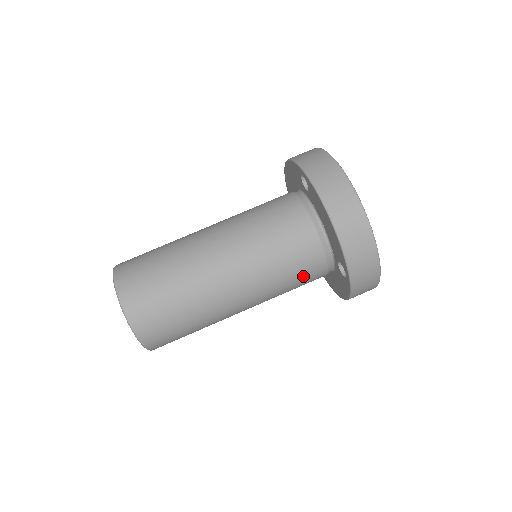
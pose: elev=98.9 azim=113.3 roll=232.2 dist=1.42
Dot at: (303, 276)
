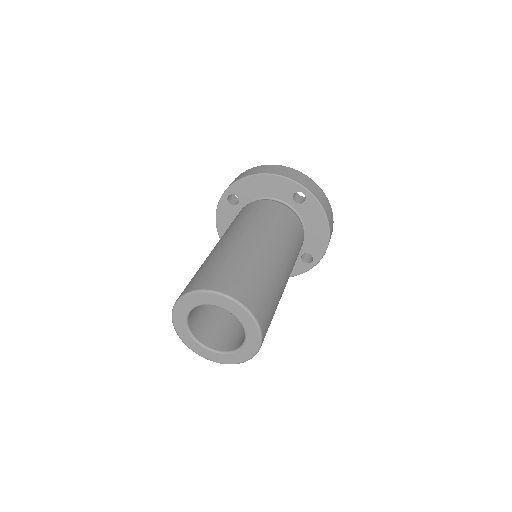
Dot at: (288, 222)
